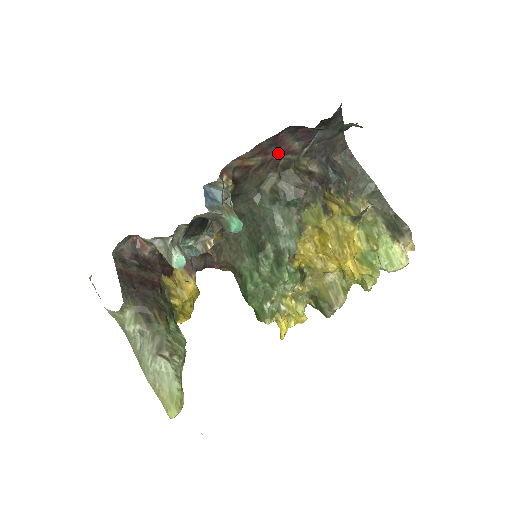
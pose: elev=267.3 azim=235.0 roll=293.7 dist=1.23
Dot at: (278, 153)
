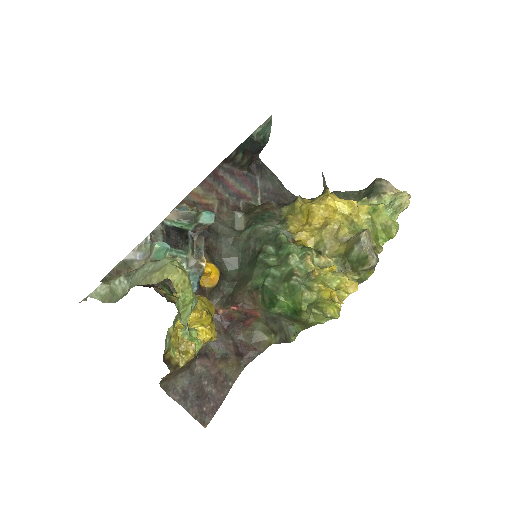
Dot at: (231, 196)
